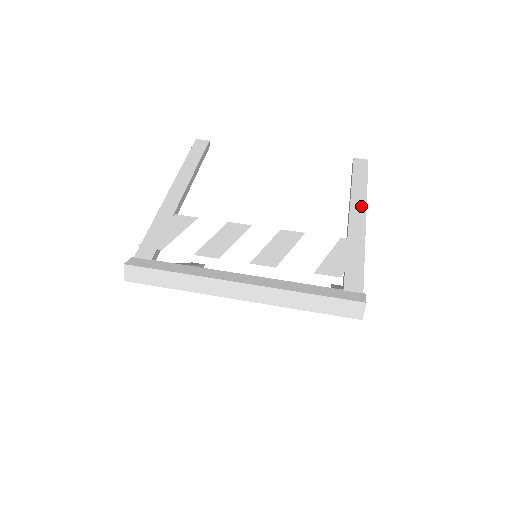
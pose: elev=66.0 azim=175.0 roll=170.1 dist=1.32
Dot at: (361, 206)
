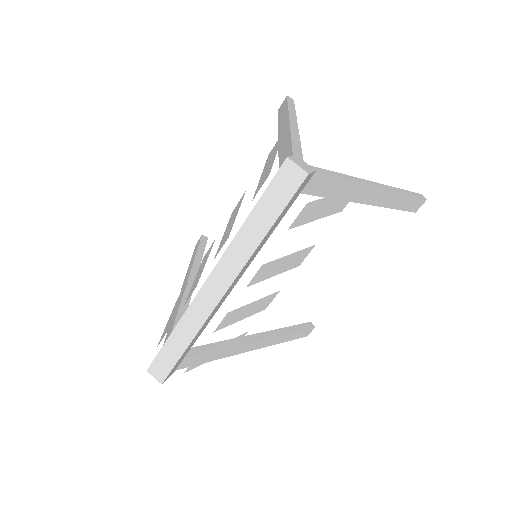
Dot at: (285, 120)
